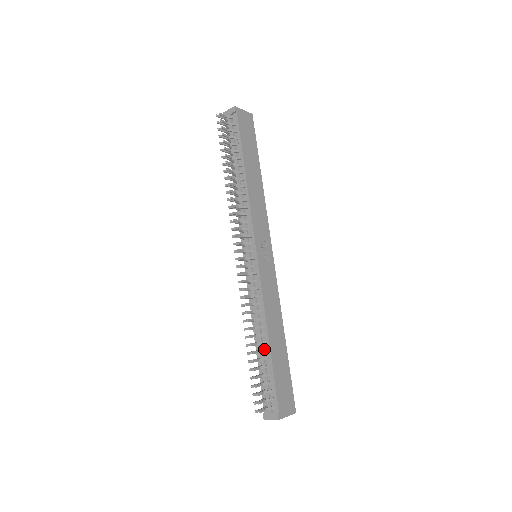
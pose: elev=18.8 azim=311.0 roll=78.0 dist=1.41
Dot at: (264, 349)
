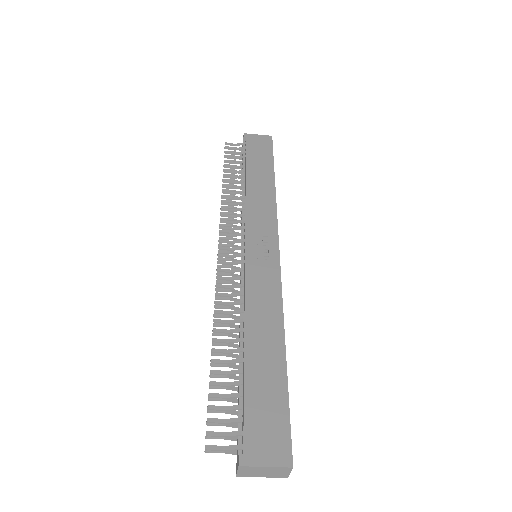
Dot at: occluded
